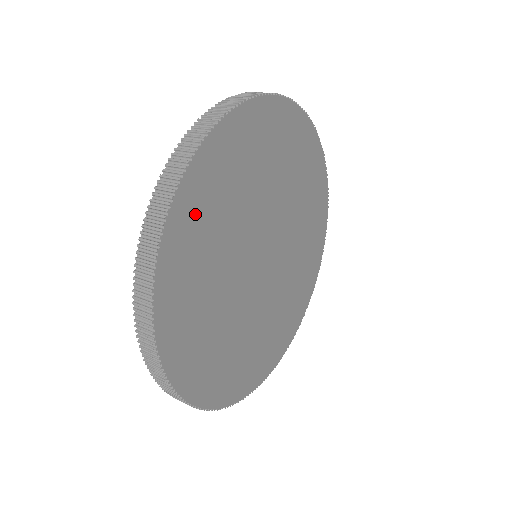
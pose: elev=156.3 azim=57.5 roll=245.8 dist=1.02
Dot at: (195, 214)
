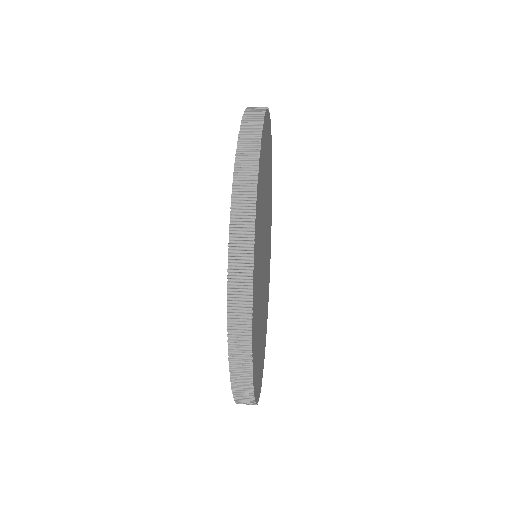
Dot at: (263, 157)
